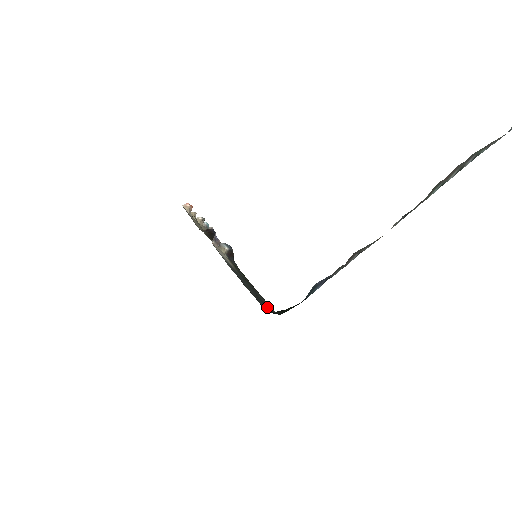
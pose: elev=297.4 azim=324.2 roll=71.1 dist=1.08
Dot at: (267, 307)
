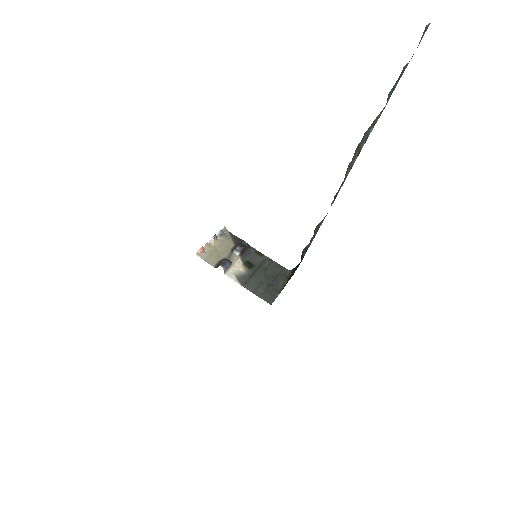
Dot at: (280, 279)
